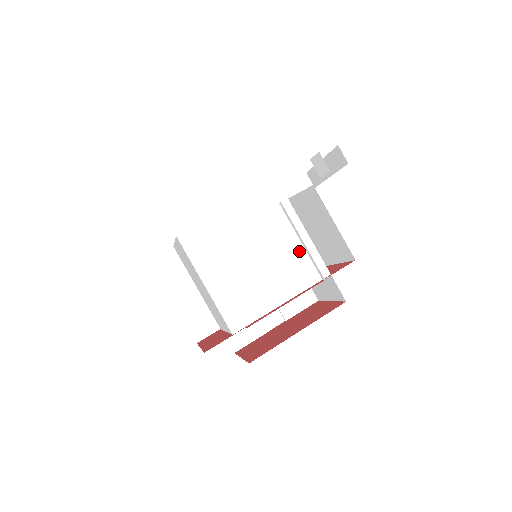
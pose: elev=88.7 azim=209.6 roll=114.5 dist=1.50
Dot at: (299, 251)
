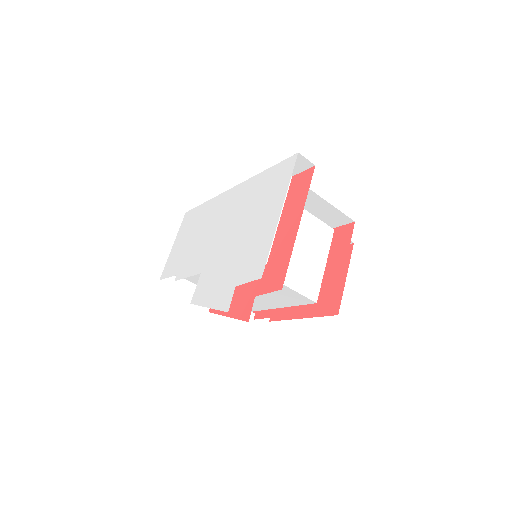
Dot at: (278, 290)
